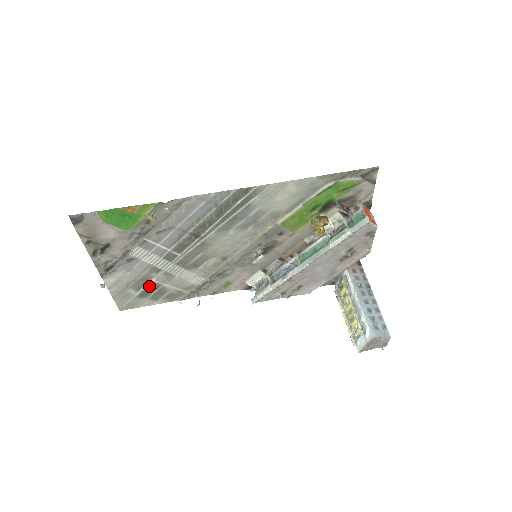
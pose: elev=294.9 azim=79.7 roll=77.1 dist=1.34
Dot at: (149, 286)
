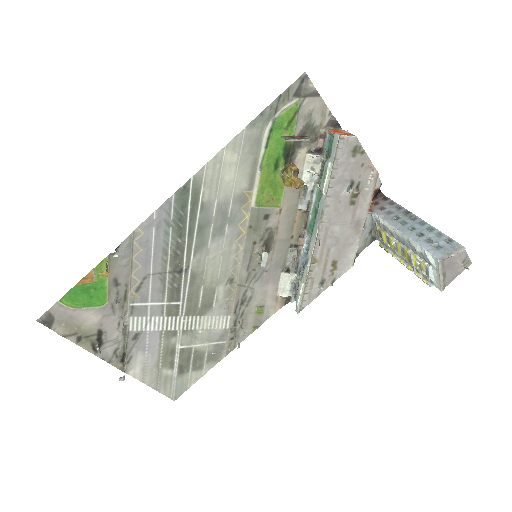
Dot at: (180, 356)
